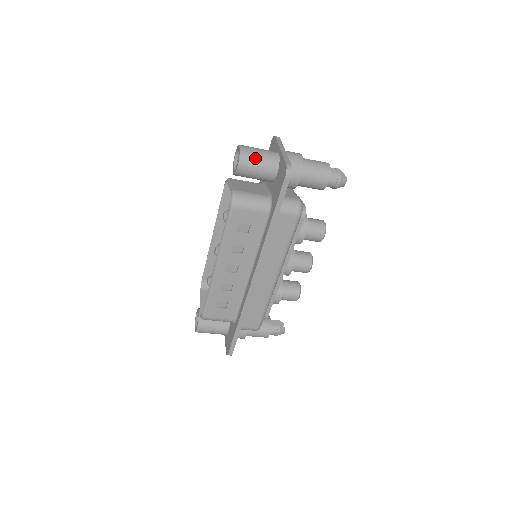
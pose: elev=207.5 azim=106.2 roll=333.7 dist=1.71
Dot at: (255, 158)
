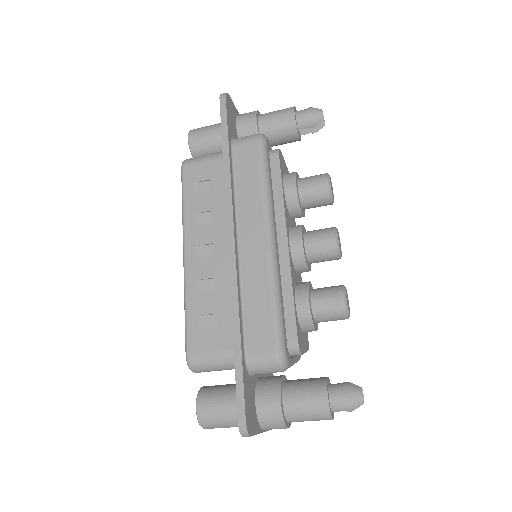
Dot at: (205, 127)
